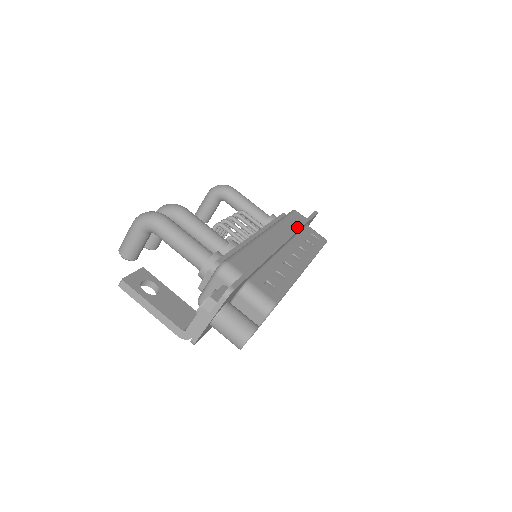
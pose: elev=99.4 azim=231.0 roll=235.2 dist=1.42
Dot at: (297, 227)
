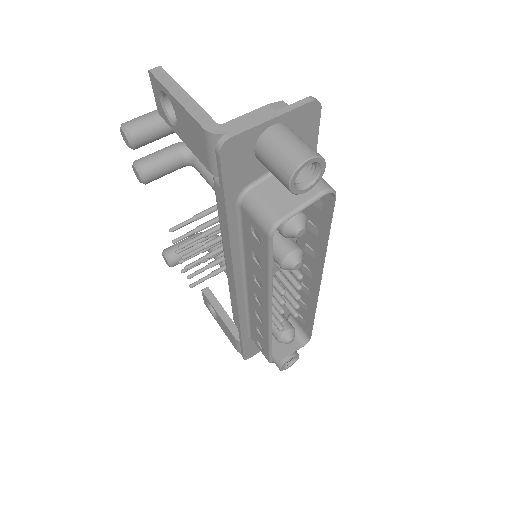
Dot at: occluded
